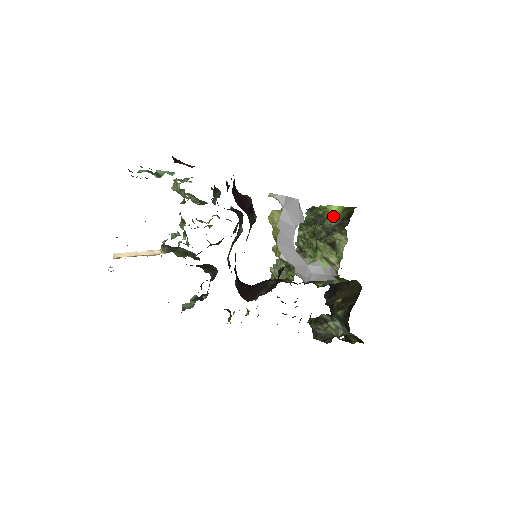
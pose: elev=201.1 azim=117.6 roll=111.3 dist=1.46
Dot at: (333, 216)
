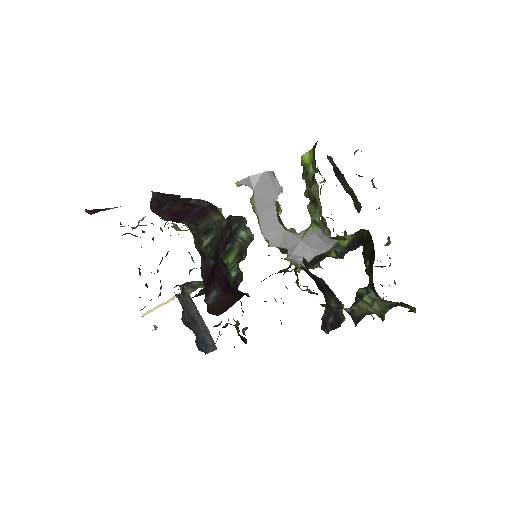
Dot at: (309, 166)
